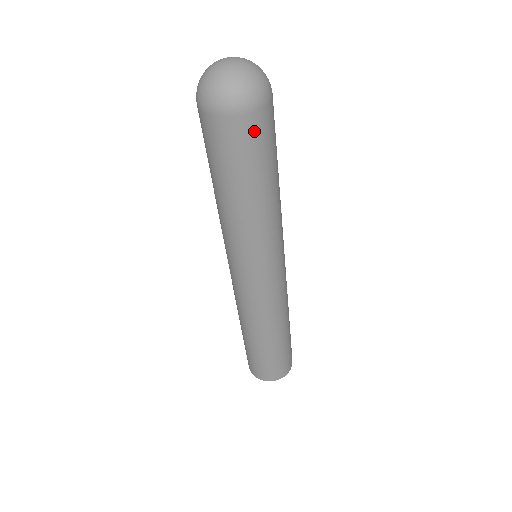
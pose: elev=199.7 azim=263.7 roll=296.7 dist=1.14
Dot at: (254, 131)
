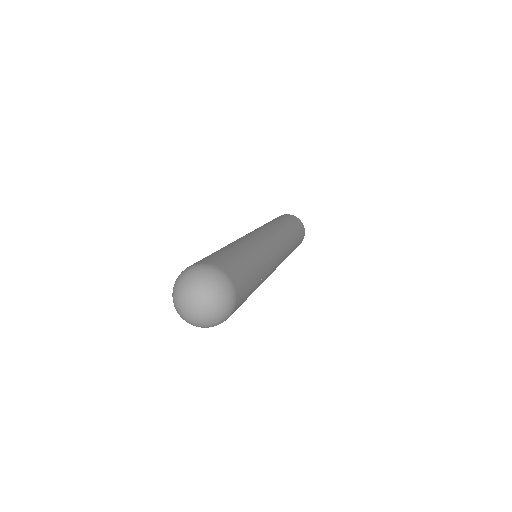
Dot at: occluded
